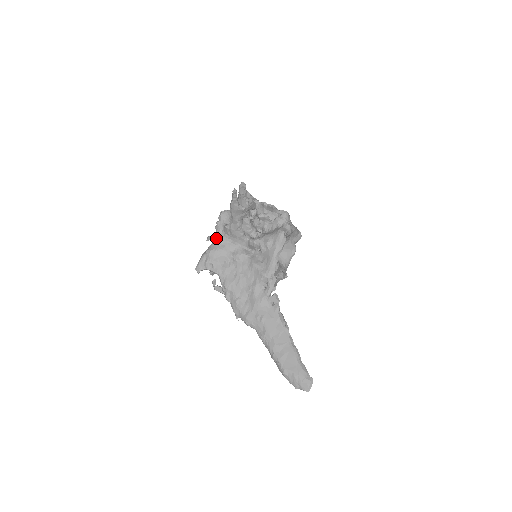
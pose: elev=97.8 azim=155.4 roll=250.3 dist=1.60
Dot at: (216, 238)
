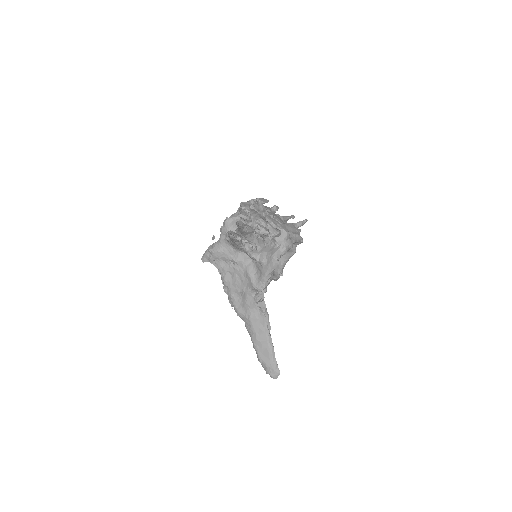
Dot at: (219, 241)
